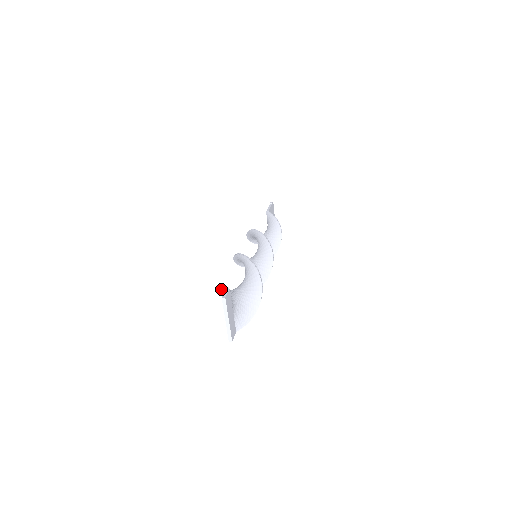
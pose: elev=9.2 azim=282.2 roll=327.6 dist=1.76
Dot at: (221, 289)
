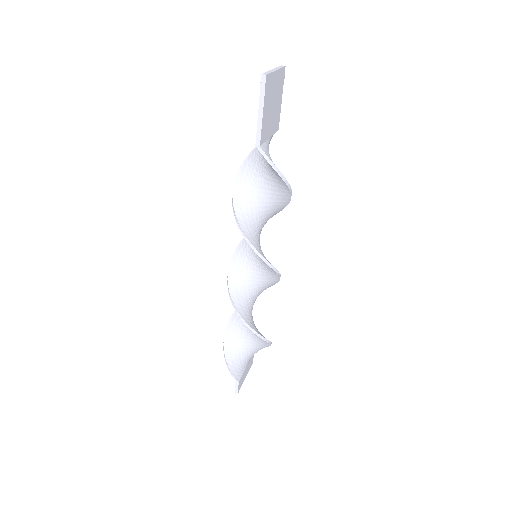
Dot at: (230, 367)
